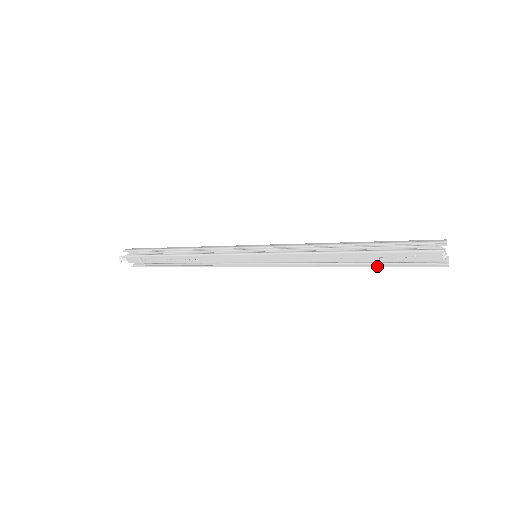
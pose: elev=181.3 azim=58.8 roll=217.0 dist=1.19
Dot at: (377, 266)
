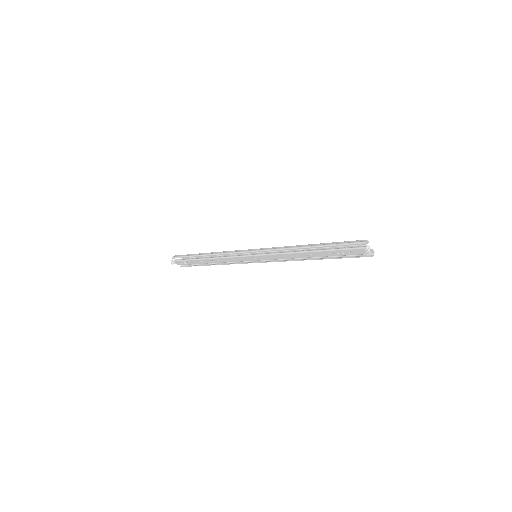
Dot at: (331, 258)
